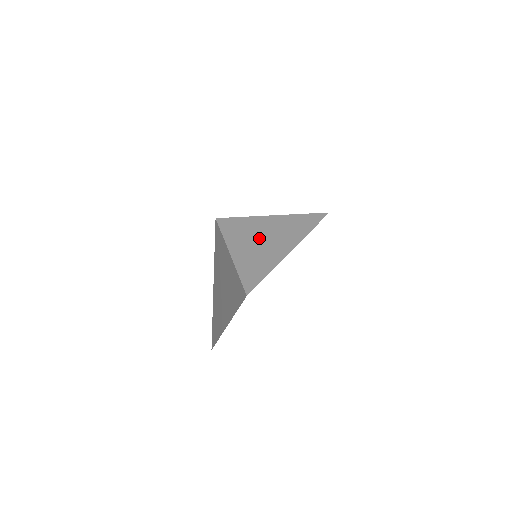
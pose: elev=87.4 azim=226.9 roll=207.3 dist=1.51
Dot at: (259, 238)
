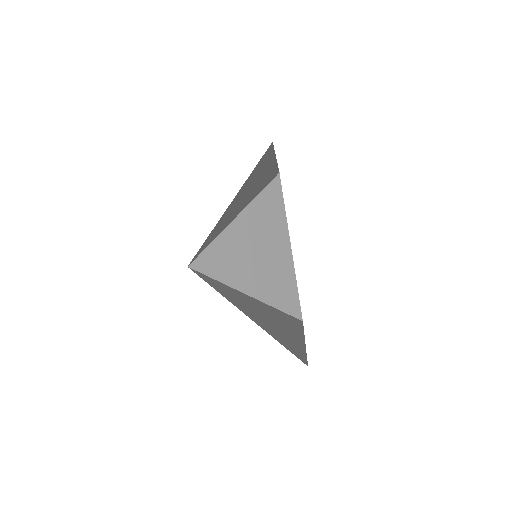
Dot at: (248, 251)
